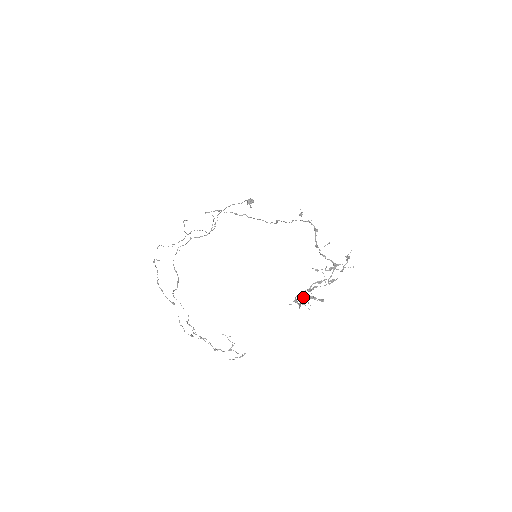
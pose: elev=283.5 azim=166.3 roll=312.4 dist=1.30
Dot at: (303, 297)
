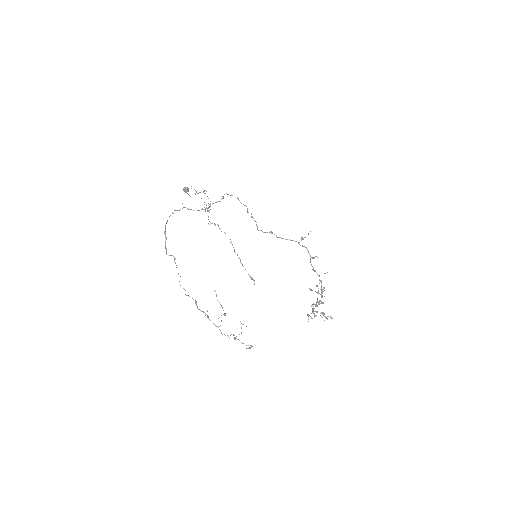
Dot at: occluded
